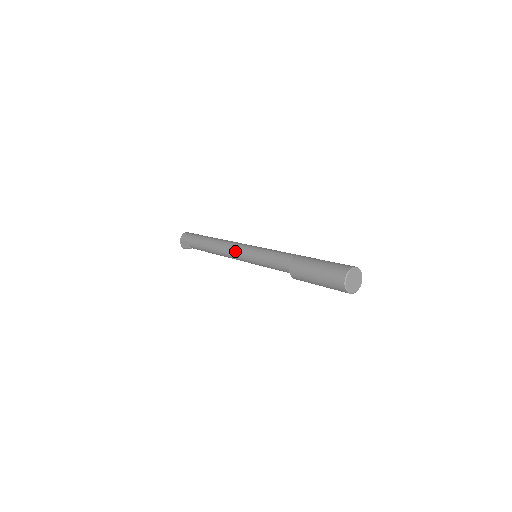
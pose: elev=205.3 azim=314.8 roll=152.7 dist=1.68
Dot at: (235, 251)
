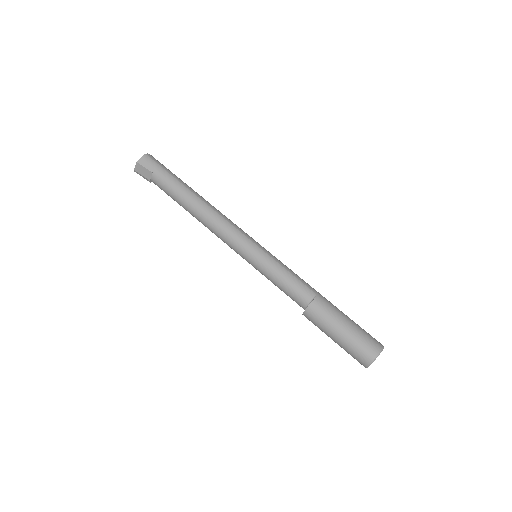
Dot at: (232, 237)
